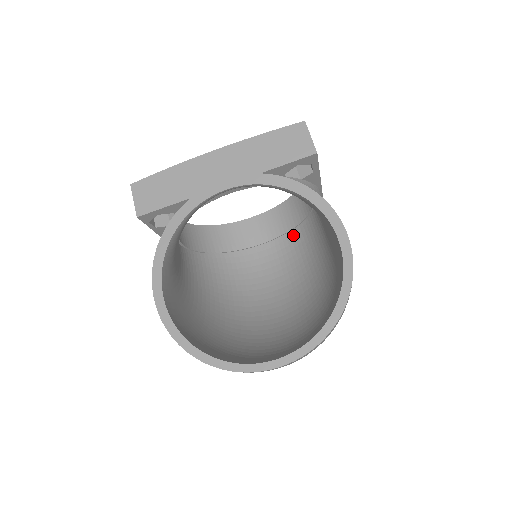
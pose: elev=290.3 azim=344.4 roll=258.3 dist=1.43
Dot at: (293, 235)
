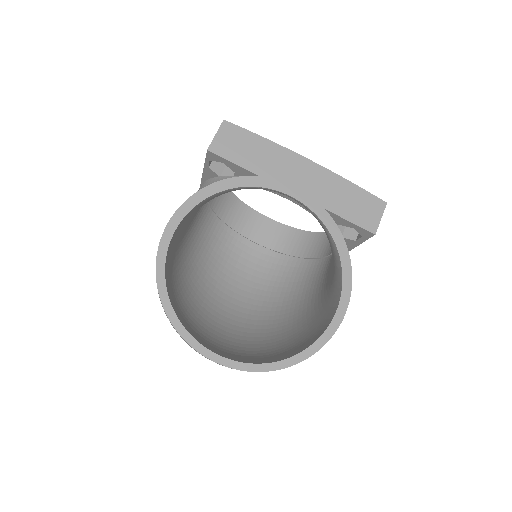
Dot at: (287, 260)
